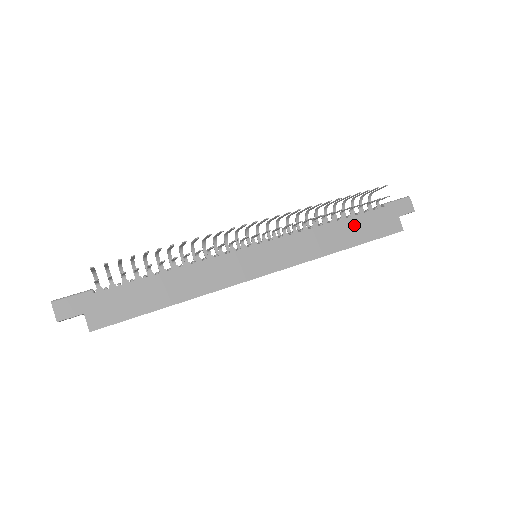
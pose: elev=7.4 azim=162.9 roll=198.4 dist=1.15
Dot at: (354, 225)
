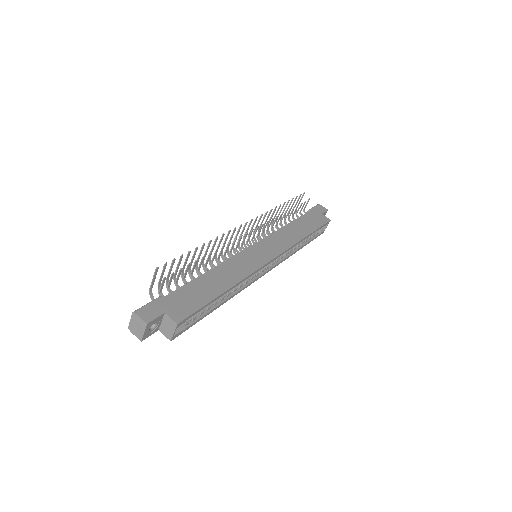
Dot at: (301, 223)
